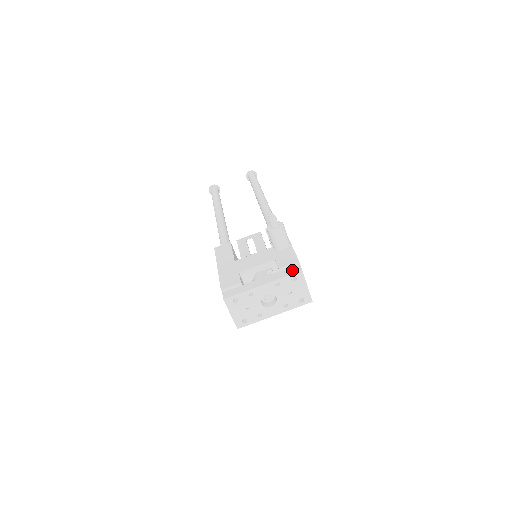
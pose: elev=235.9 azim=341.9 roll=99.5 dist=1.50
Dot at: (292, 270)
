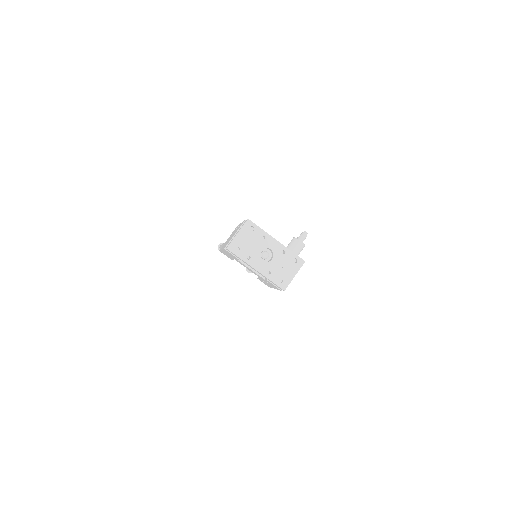
Dot at: (298, 256)
